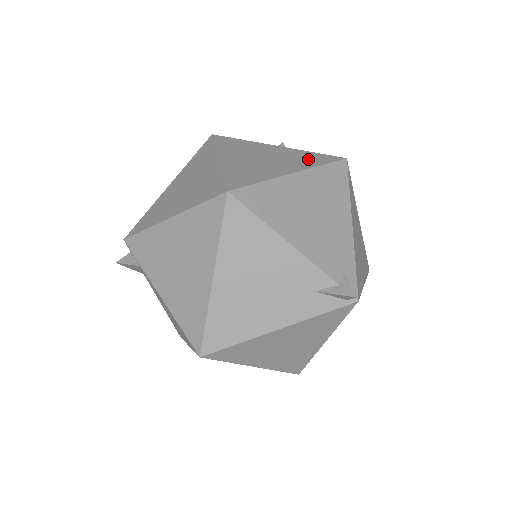
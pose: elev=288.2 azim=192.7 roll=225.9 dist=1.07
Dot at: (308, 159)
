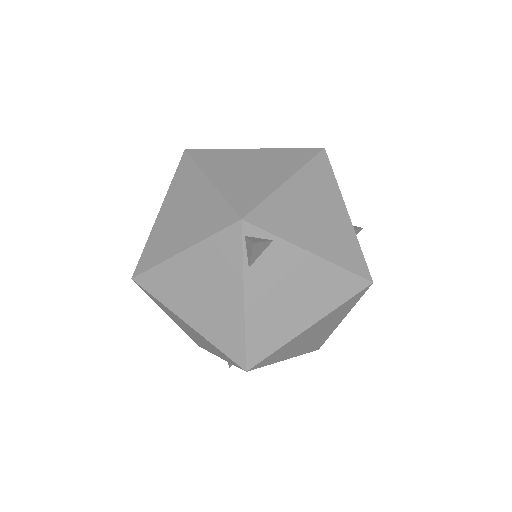
Dot at: occluded
